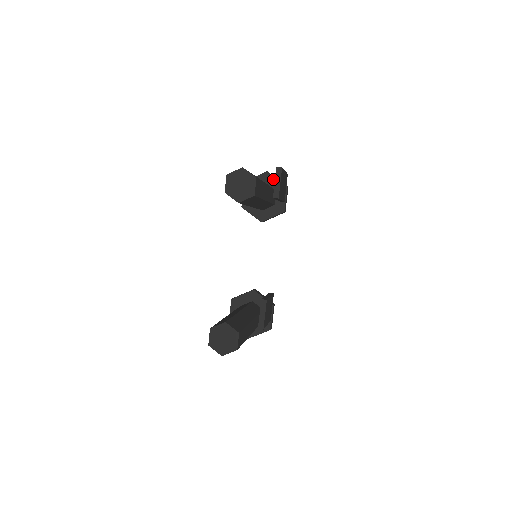
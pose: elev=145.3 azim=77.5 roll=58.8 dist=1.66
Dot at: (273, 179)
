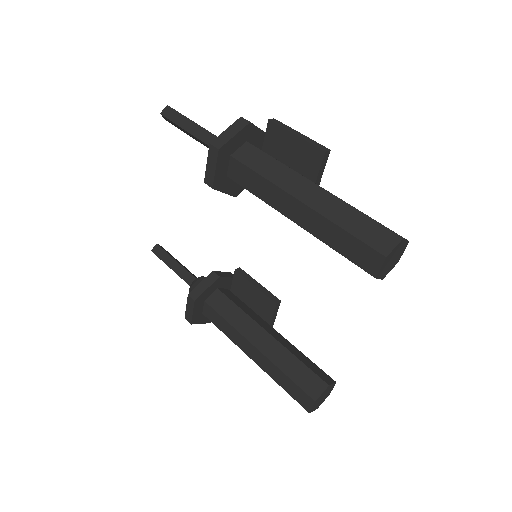
Dot at: (256, 132)
